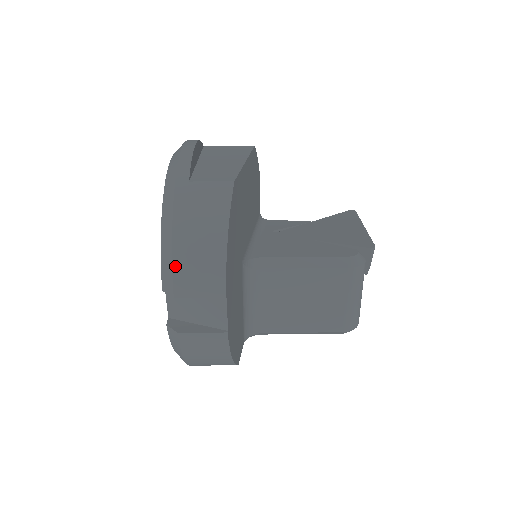
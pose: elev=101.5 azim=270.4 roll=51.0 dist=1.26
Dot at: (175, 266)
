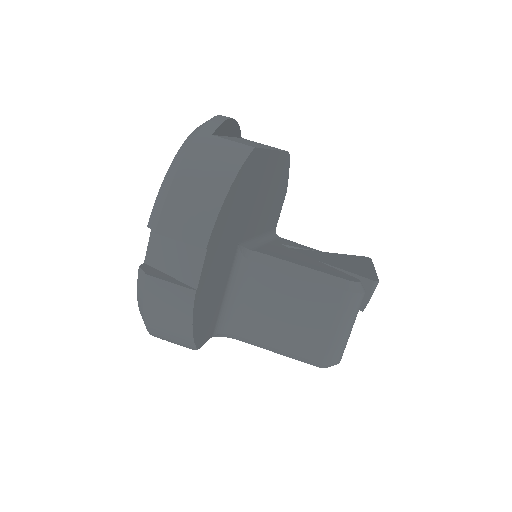
Dot at: (168, 201)
